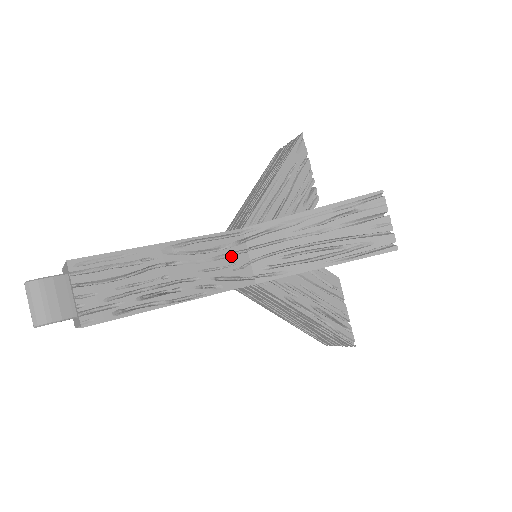
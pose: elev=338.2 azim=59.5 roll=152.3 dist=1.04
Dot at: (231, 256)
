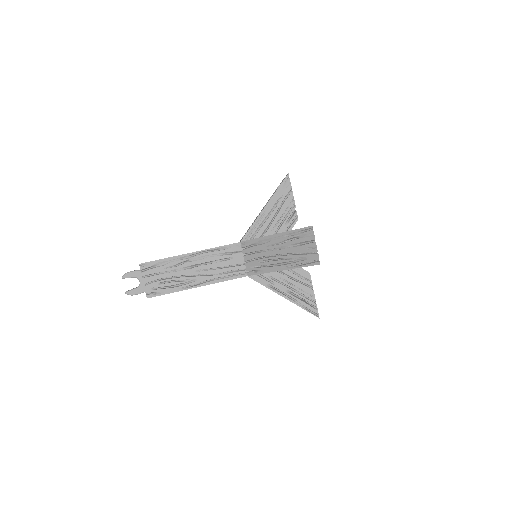
Dot at: occluded
